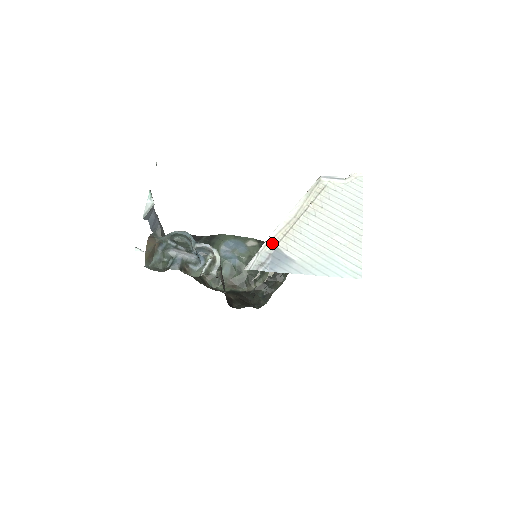
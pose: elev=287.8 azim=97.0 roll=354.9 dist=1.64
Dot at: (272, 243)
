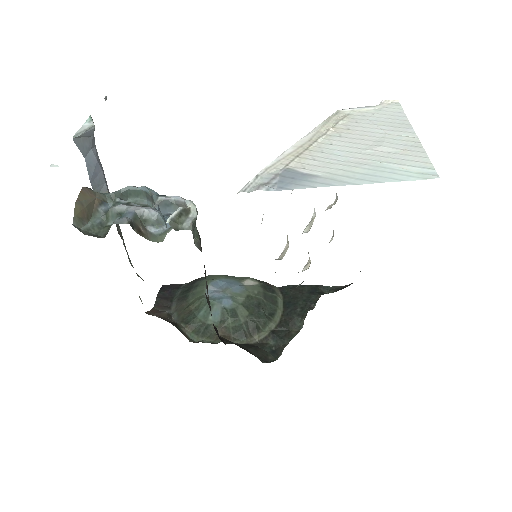
Dot at: (278, 165)
